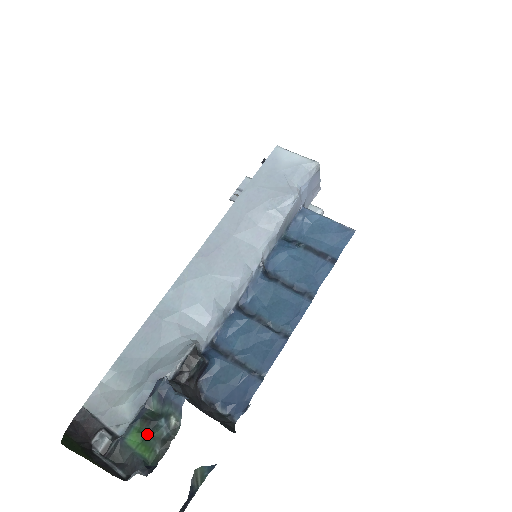
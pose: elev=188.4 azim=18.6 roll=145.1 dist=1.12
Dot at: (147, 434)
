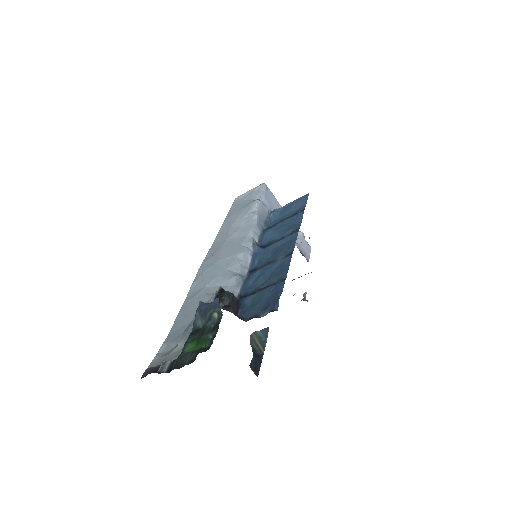
Dot at: (199, 337)
